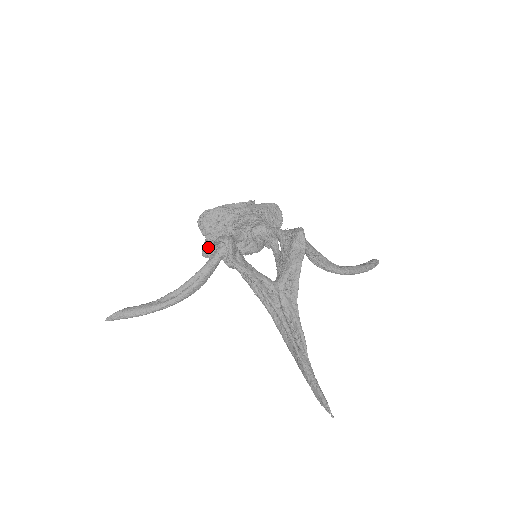
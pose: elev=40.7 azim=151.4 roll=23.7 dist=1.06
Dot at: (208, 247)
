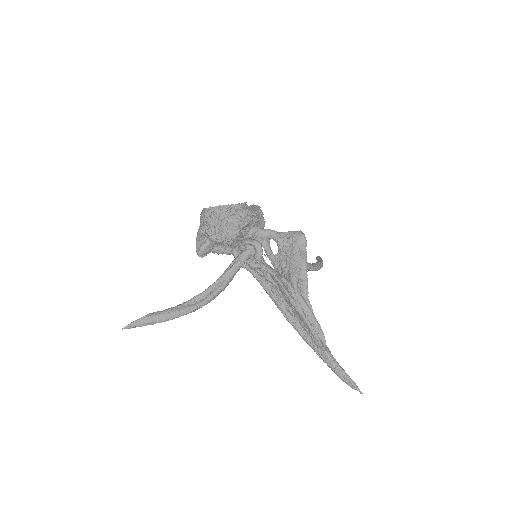
Dot at: (207, 247)
